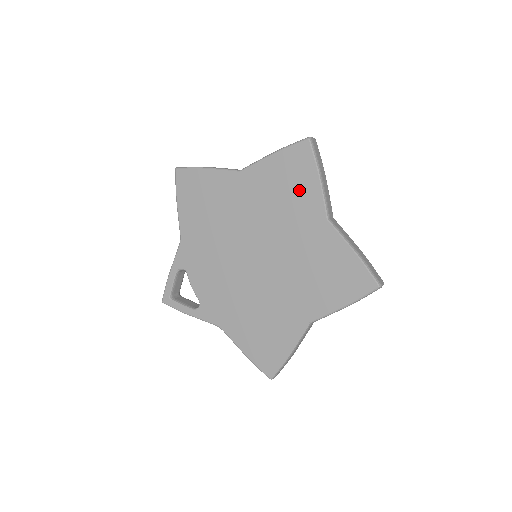
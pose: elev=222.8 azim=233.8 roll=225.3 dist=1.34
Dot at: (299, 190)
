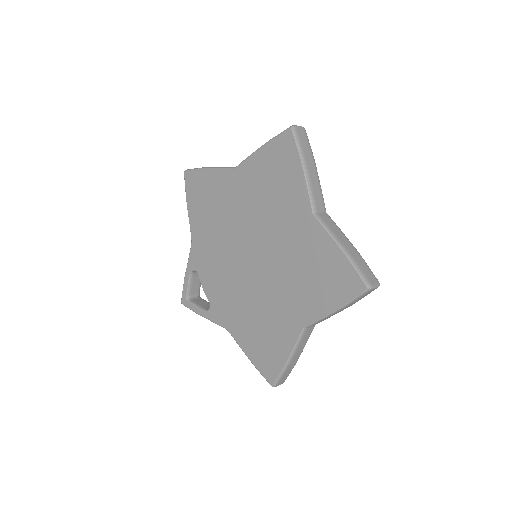
Dot at: (286, 184)
